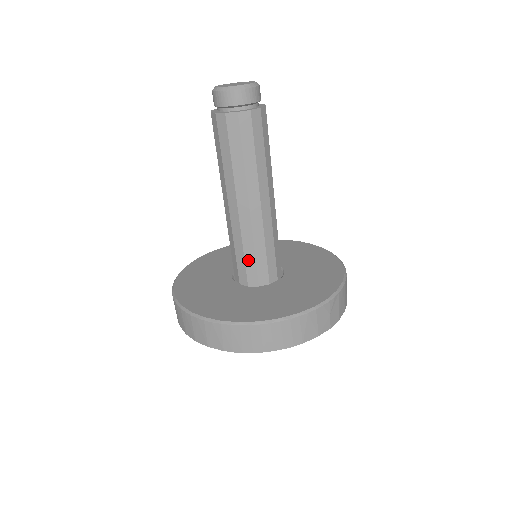
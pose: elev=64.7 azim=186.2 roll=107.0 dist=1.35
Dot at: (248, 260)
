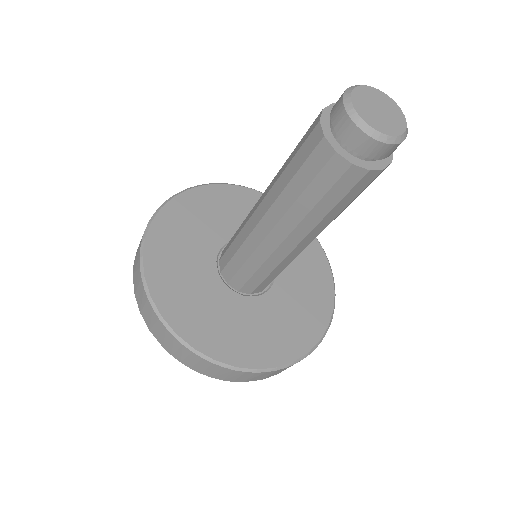
Dot at: (244, 270)
